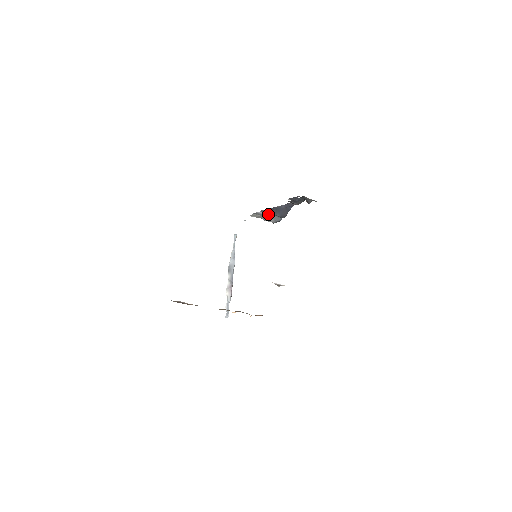
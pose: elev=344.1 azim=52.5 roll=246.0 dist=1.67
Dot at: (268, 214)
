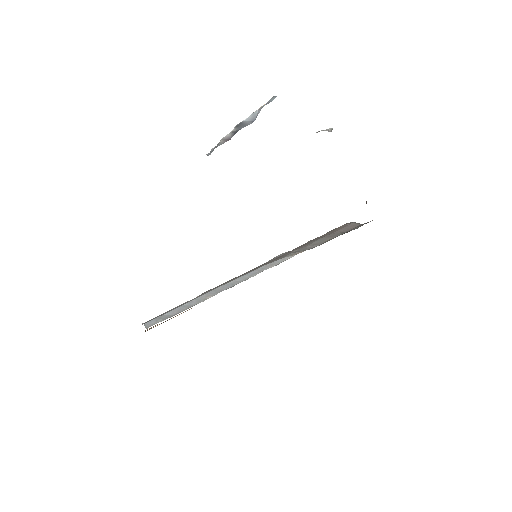
Dot at: occluded
